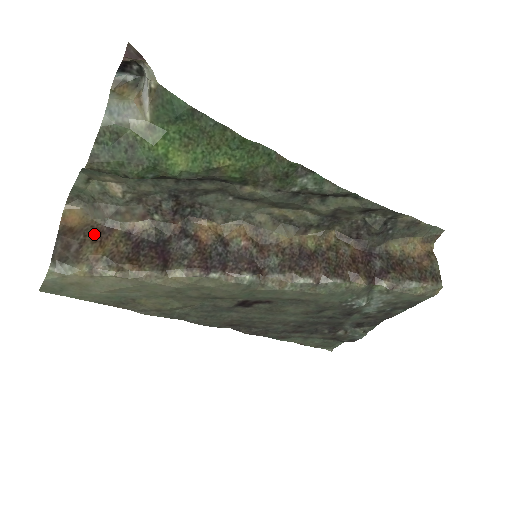
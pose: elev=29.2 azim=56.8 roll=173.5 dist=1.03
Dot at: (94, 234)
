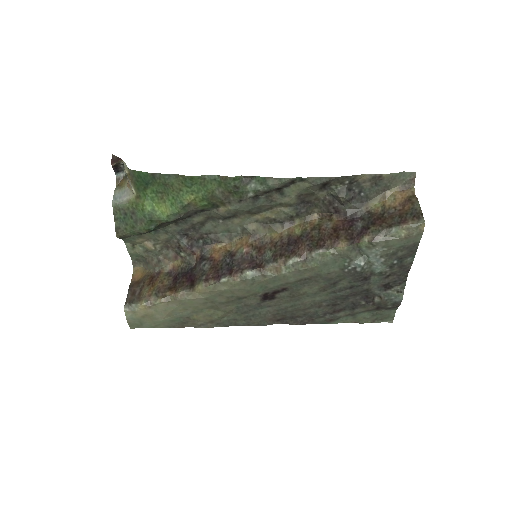
Dot at: (149, 280)
